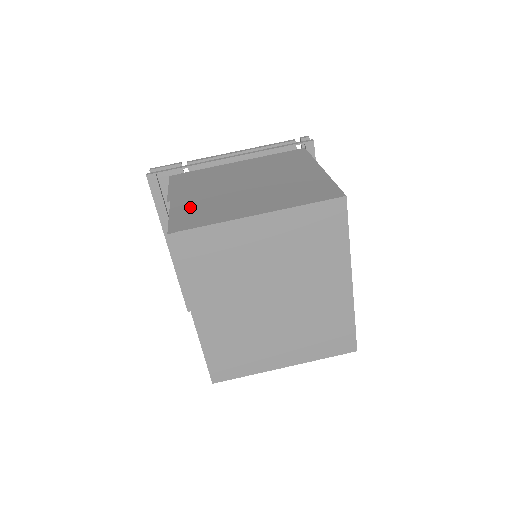
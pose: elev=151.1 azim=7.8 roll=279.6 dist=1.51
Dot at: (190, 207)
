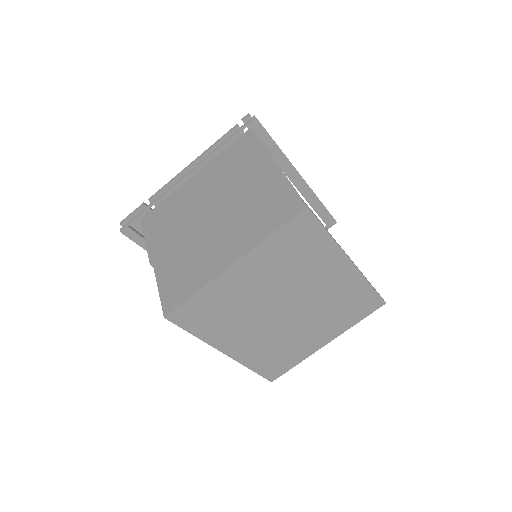
Dot at: (171, 269)
